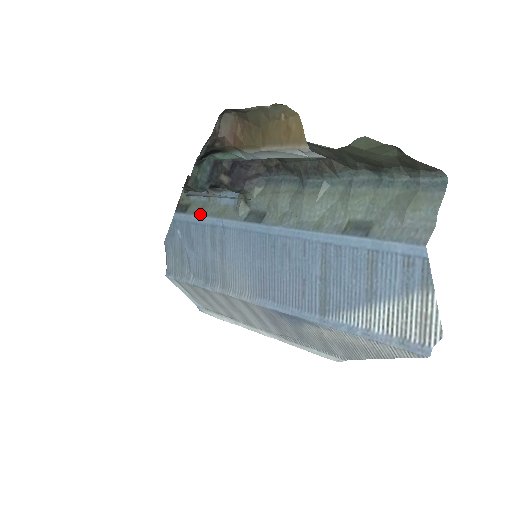
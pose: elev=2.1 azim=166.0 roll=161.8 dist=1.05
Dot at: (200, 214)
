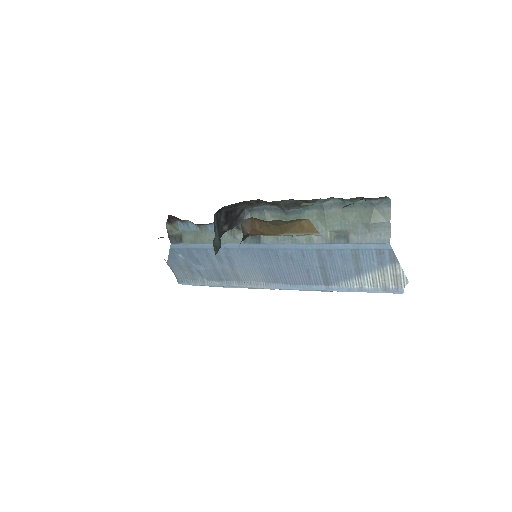
Dot at: (199, 243)
